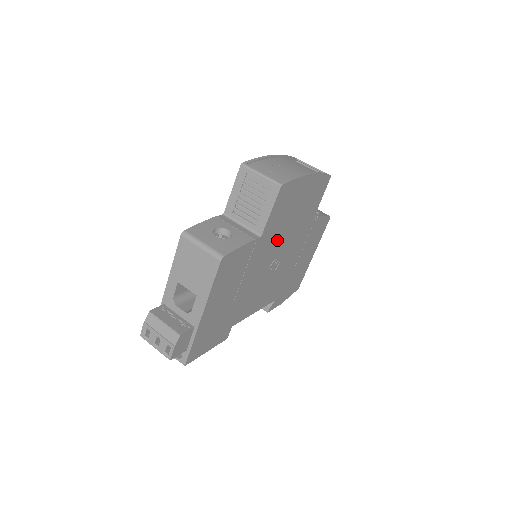
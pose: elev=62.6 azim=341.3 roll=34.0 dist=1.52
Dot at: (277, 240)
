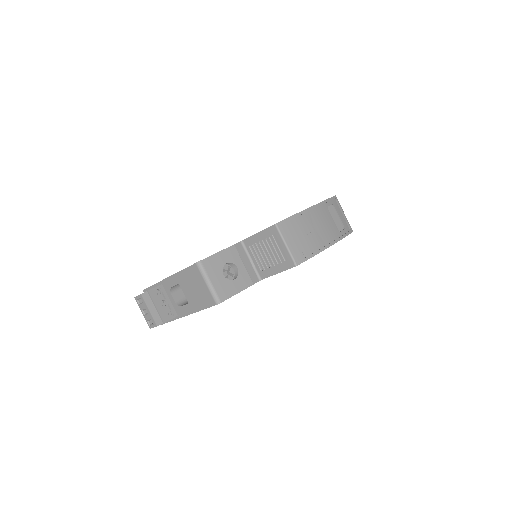
Dot at: occluded
